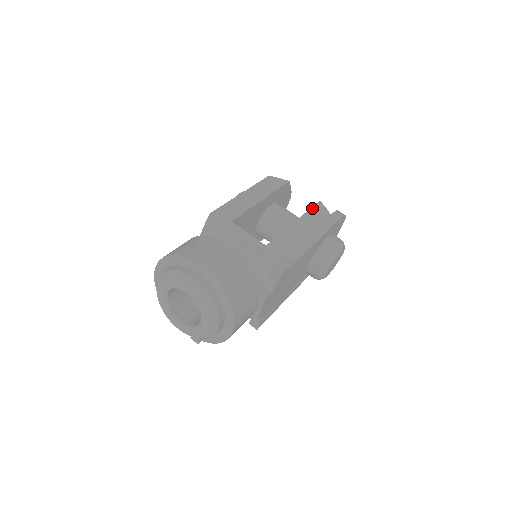
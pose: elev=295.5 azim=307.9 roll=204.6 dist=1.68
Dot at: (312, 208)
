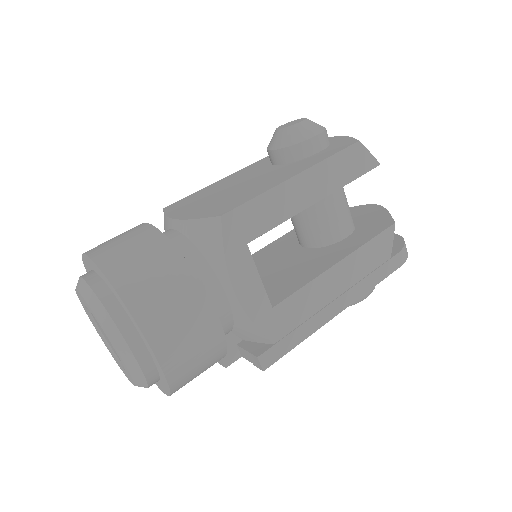
Dot at: (376, 238)
